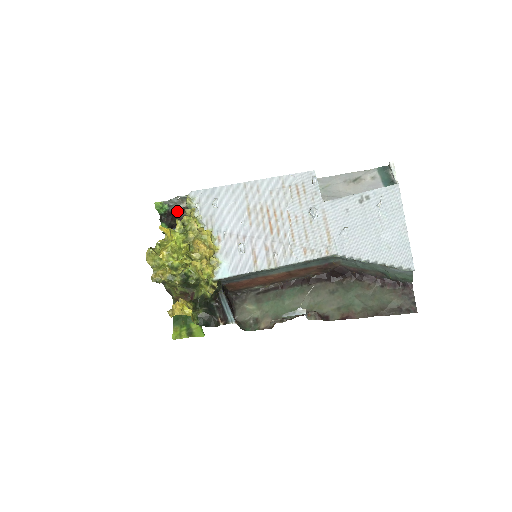
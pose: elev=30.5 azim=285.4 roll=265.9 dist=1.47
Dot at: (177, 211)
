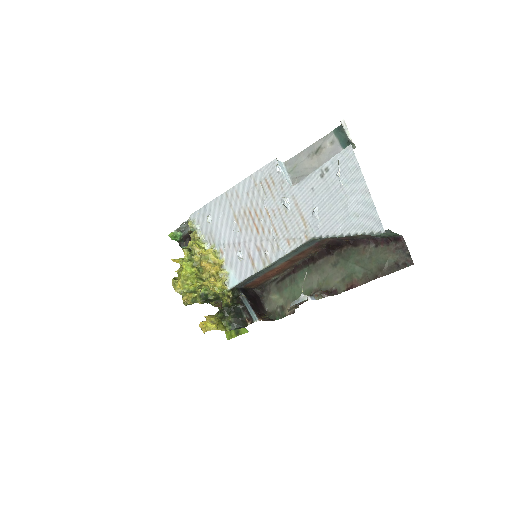
Dot at: (191, 232)
